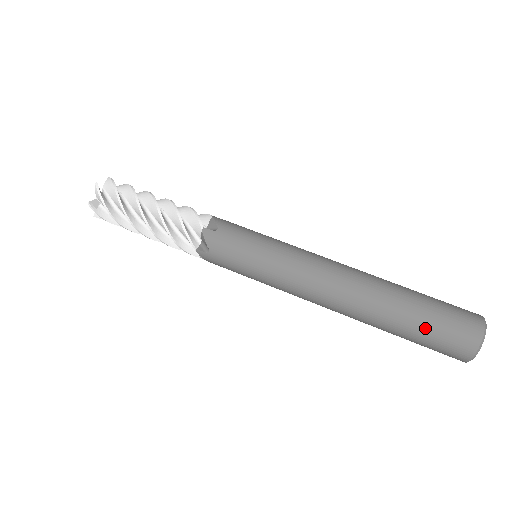
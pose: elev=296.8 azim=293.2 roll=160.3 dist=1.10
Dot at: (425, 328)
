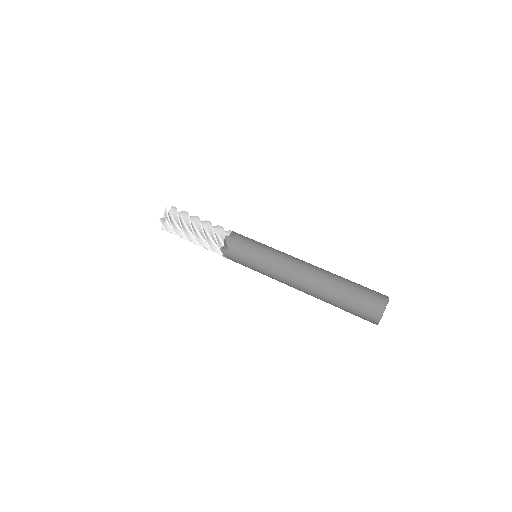
Dot at: (351, 298)
